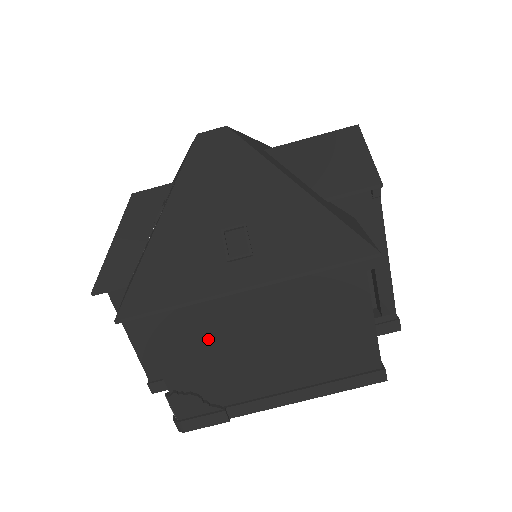
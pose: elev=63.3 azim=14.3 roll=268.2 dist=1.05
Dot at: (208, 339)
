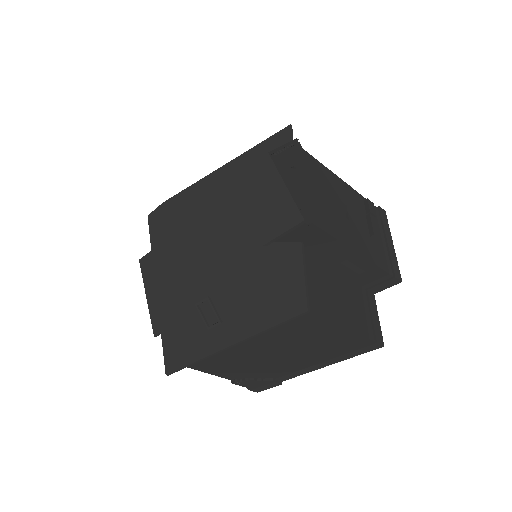
Dot at: (232, 361)
